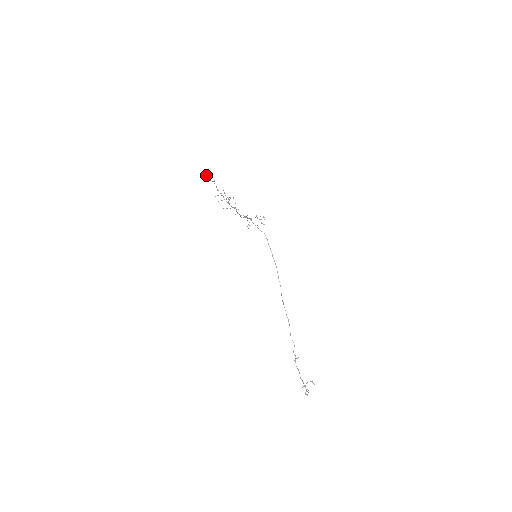
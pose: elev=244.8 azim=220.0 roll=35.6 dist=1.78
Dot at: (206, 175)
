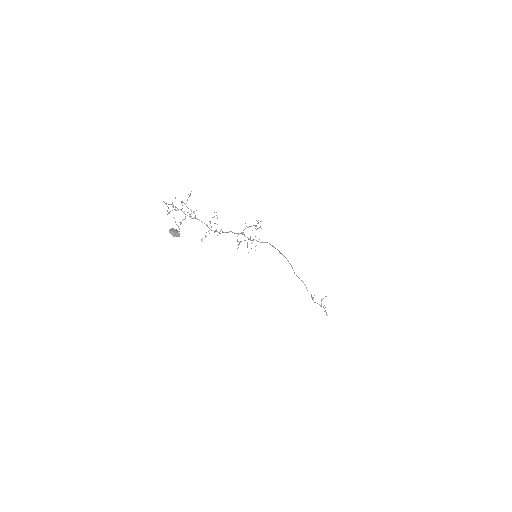
Dot at: occluded
